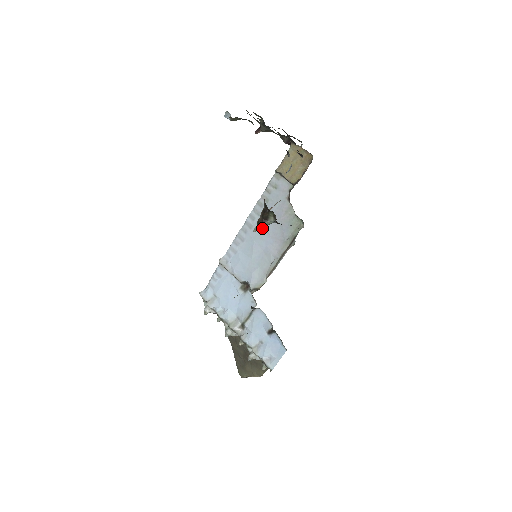
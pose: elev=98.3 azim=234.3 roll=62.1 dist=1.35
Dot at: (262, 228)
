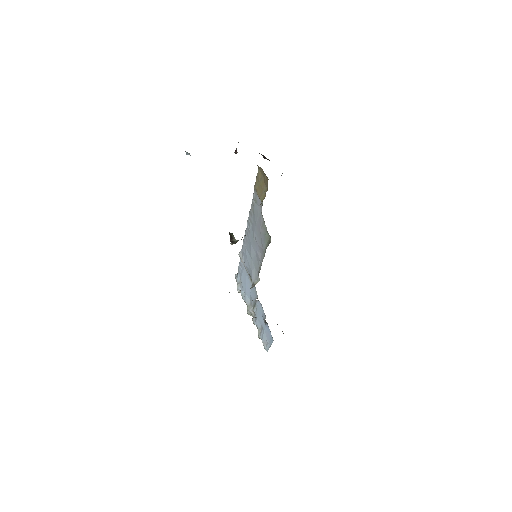
Dot at: (234, 243)
